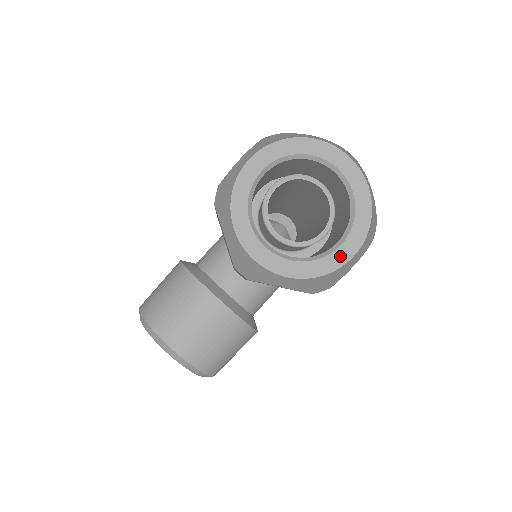
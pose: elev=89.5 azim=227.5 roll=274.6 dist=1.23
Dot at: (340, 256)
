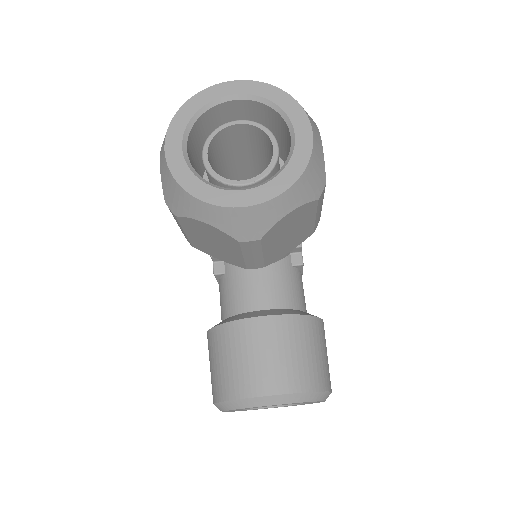
Dot at: (303, 141)
